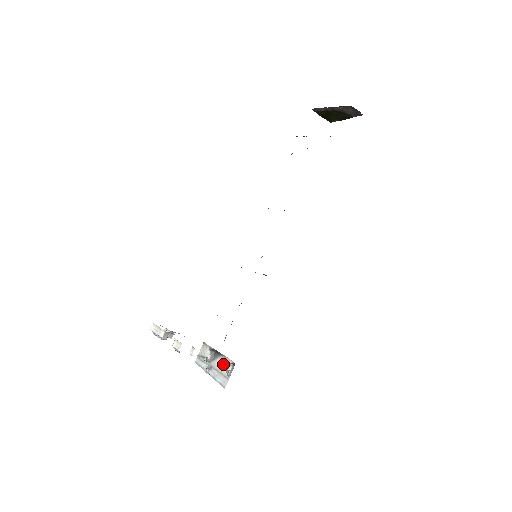
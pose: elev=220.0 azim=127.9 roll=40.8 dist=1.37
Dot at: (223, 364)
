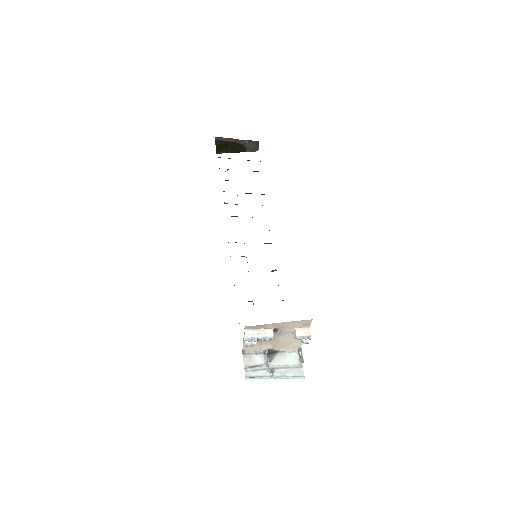
Dot at: (286, 359)
